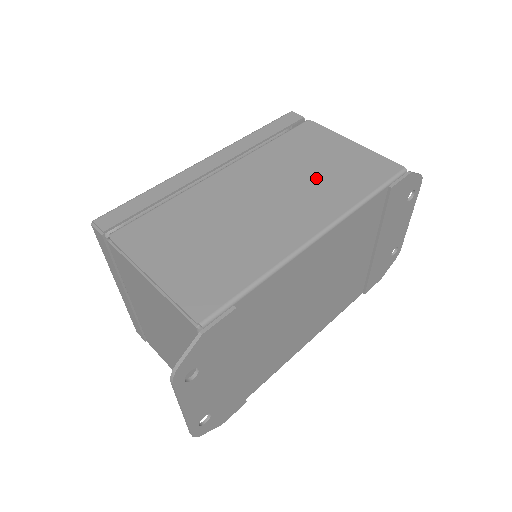
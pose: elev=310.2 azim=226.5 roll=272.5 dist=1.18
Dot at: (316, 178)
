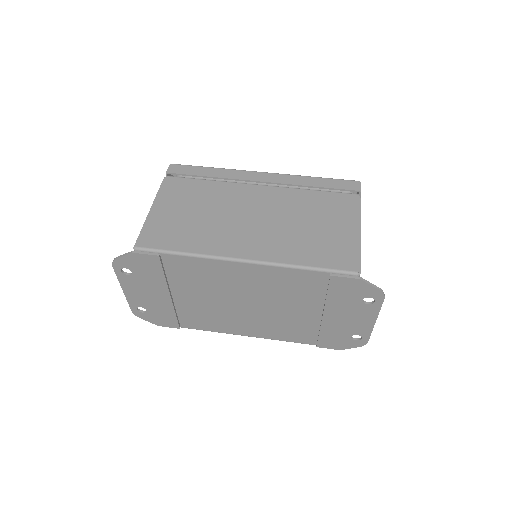
Dot at: (297, 231)
